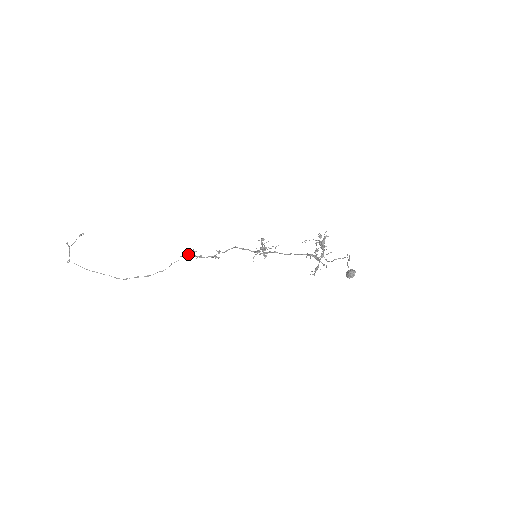
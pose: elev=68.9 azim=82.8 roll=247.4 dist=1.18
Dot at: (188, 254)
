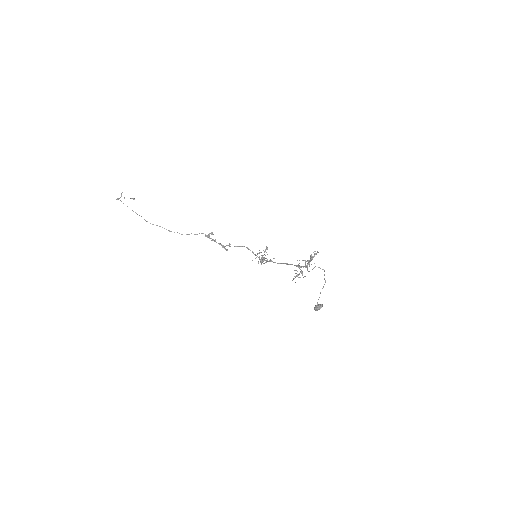
Dot at: (206, 235)
